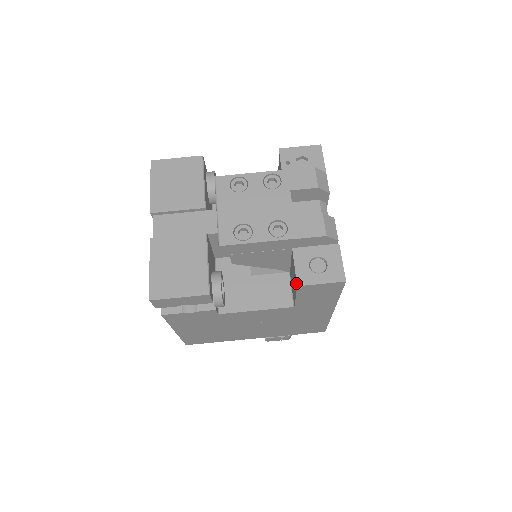
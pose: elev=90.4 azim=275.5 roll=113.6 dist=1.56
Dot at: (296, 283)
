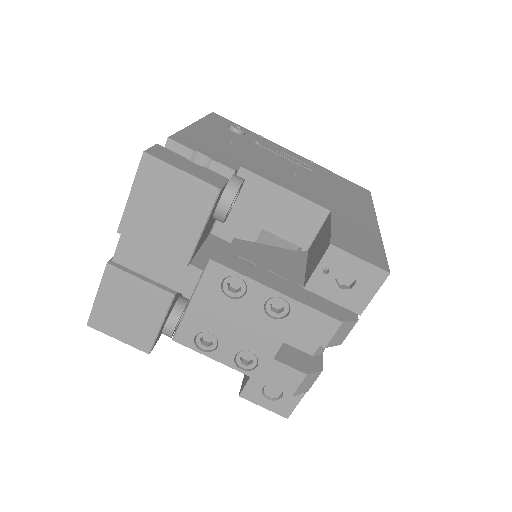
Dot at: (241, 390)
